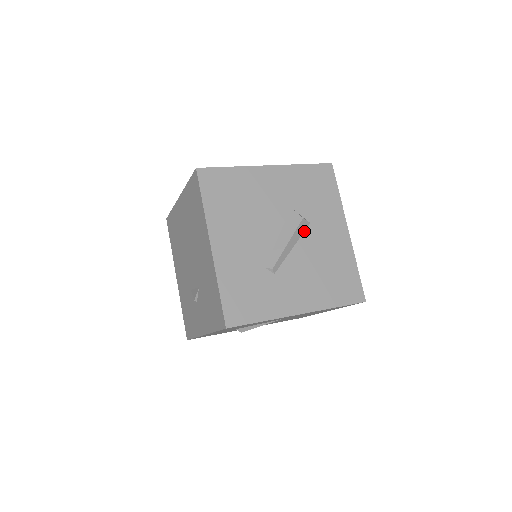
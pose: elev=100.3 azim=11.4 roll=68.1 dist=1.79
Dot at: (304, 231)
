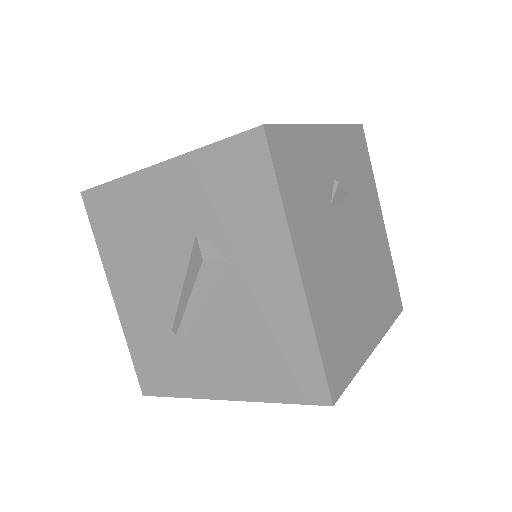
Dot at: (219, 275)
